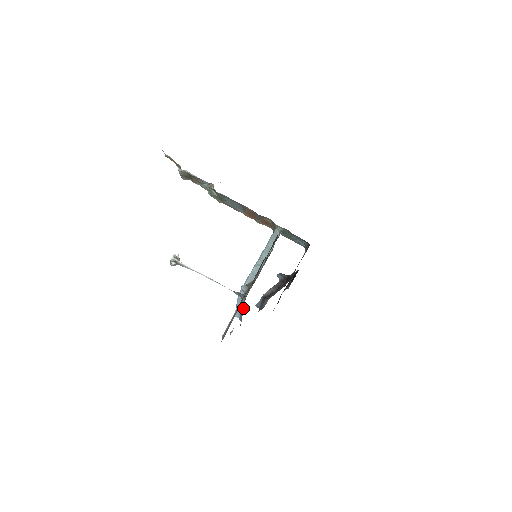
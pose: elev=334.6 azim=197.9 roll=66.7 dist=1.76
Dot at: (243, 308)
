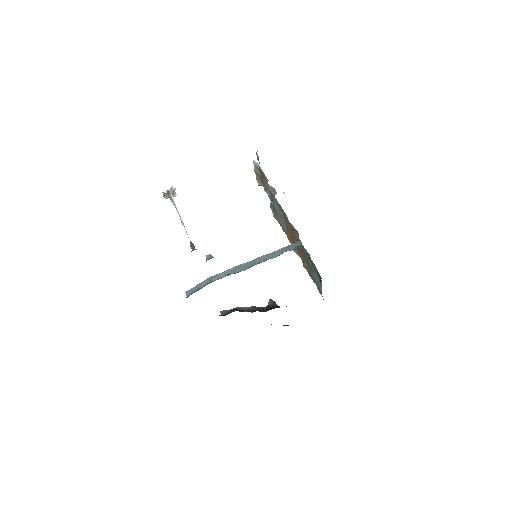
Dot at: (199, 289)
